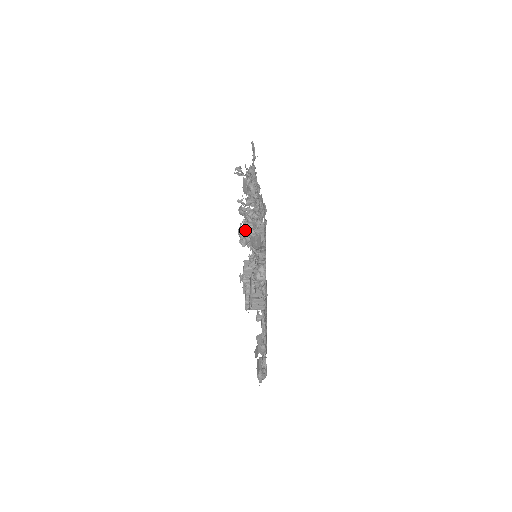
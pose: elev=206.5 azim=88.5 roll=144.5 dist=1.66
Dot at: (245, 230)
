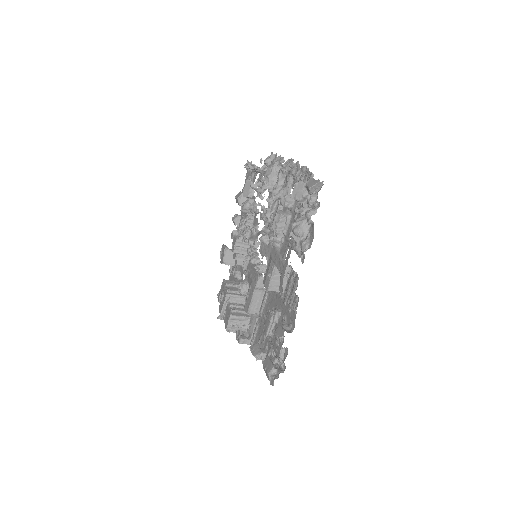
Dot at: (237, 238)
